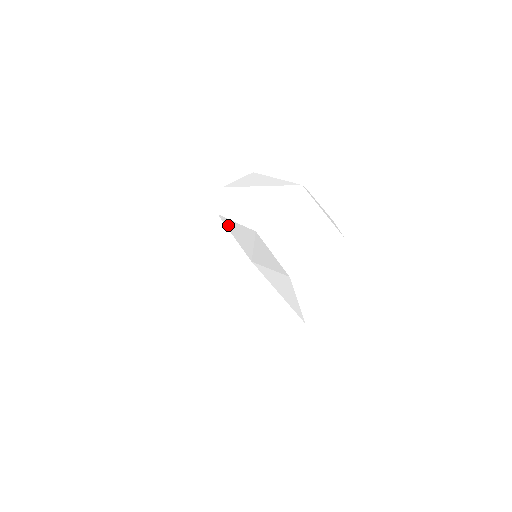
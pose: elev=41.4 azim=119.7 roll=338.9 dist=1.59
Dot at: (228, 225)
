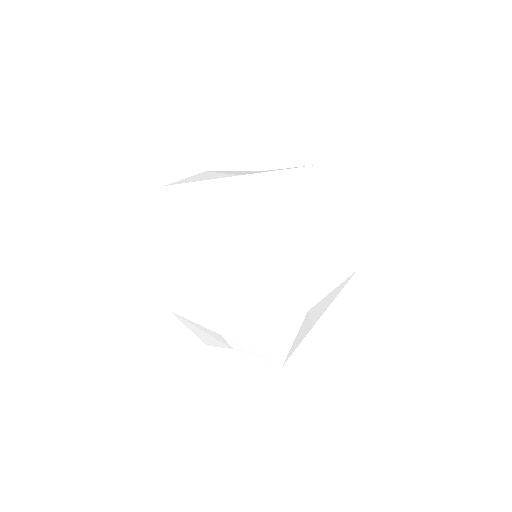
Dot at: occluded
